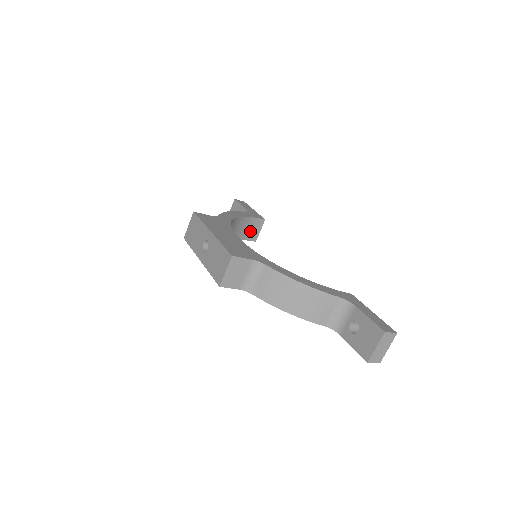
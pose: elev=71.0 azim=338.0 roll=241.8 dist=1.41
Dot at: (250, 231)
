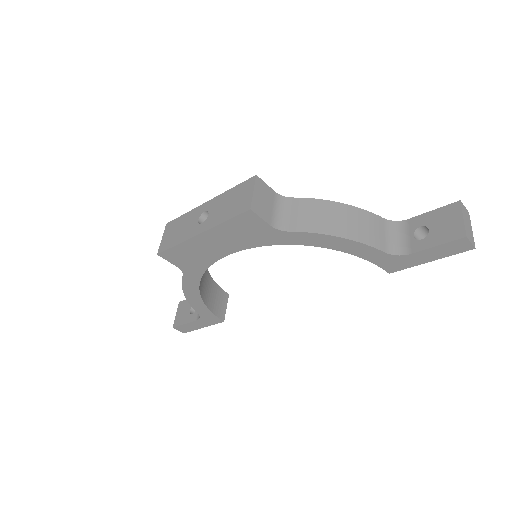
Dot at: (216, 303)
